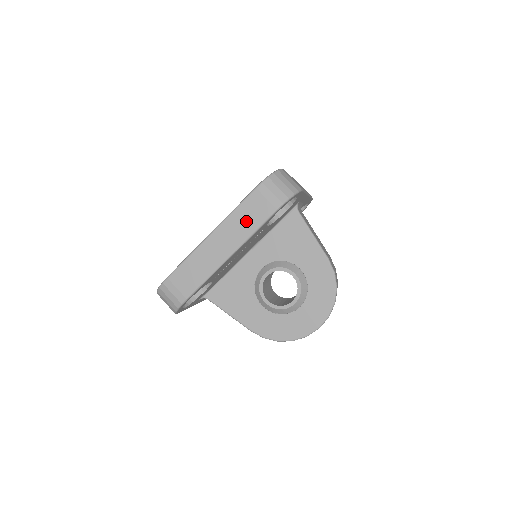
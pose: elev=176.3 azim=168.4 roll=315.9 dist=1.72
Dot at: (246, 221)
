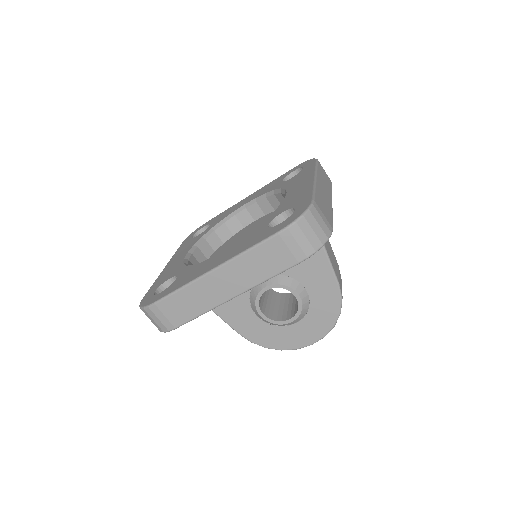
Dot at: (259, 267)
